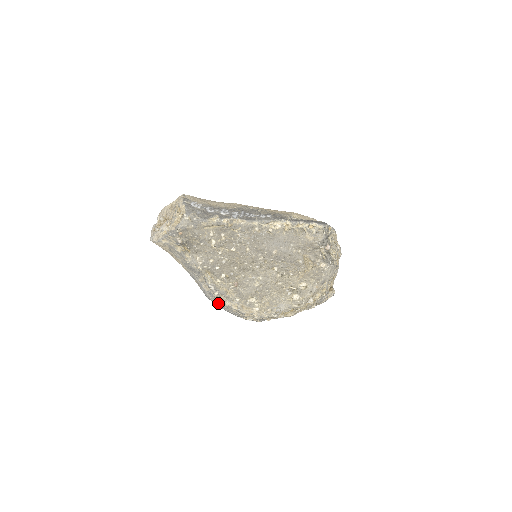
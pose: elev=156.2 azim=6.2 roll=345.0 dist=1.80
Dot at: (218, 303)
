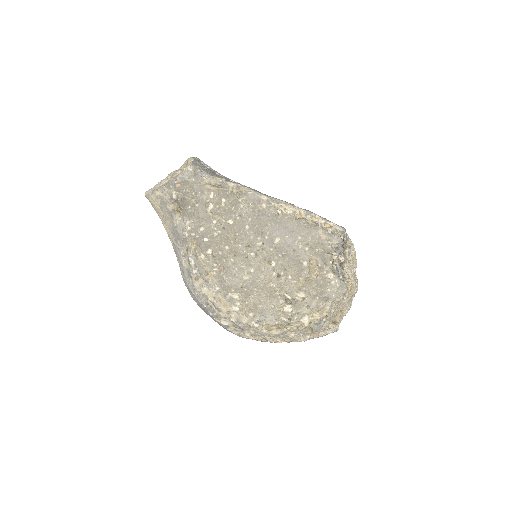
Dot at: (194, 288)
